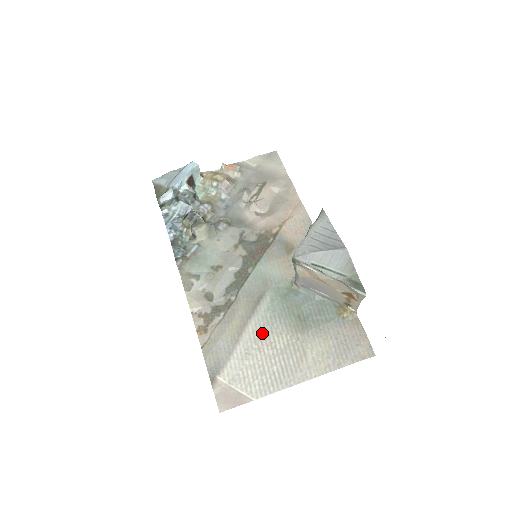
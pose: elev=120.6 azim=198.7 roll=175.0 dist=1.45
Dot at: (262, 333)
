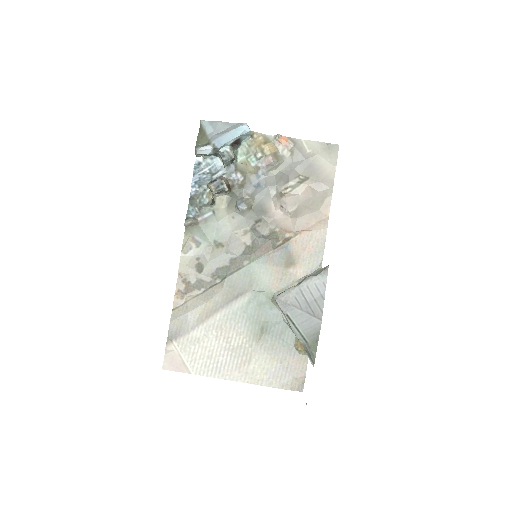
Dot at: (226, 325)
